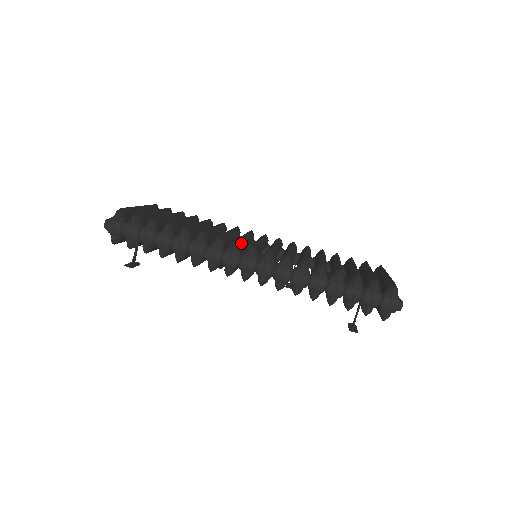
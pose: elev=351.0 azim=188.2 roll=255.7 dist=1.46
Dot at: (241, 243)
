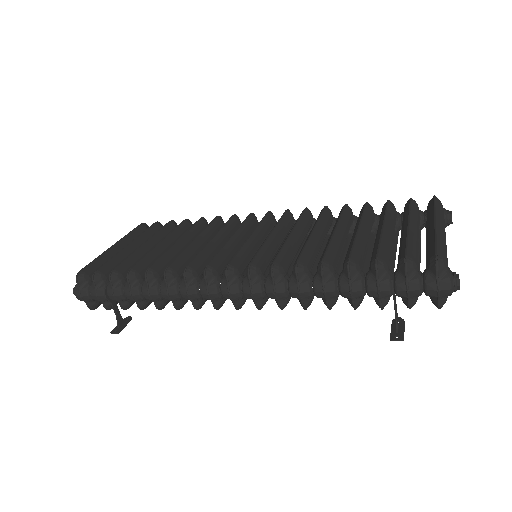
Dot at: (218, 262)
